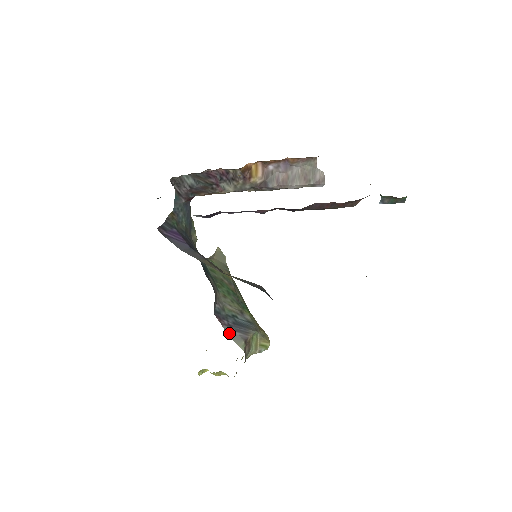
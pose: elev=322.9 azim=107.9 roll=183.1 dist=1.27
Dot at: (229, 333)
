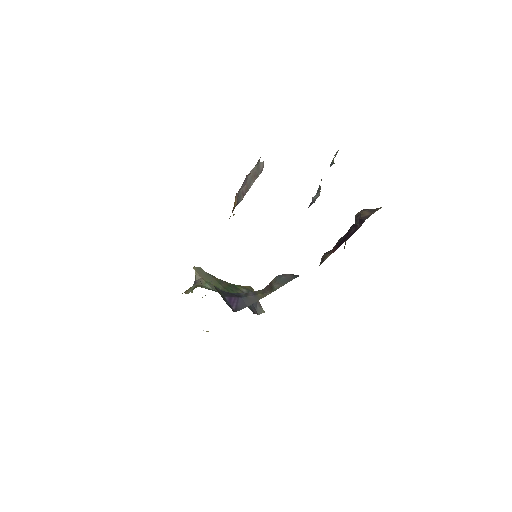
Dot at: (257, 313)
